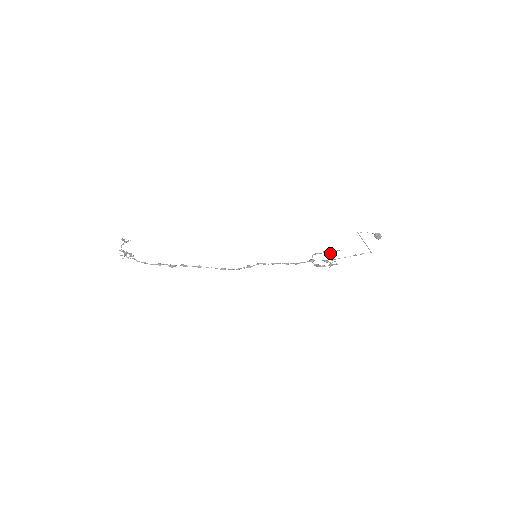
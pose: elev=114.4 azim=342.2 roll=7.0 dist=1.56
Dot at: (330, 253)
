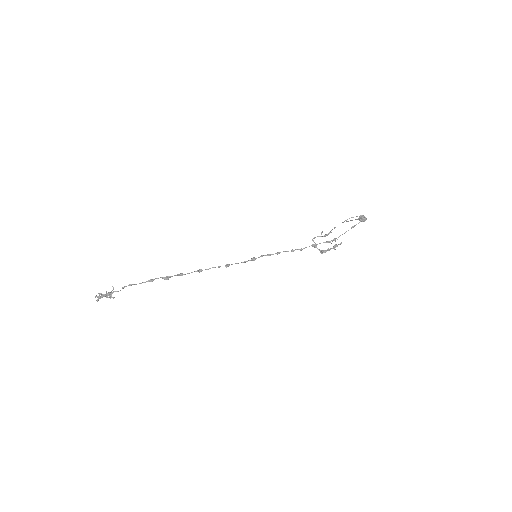
Dot at: (328, 233)
